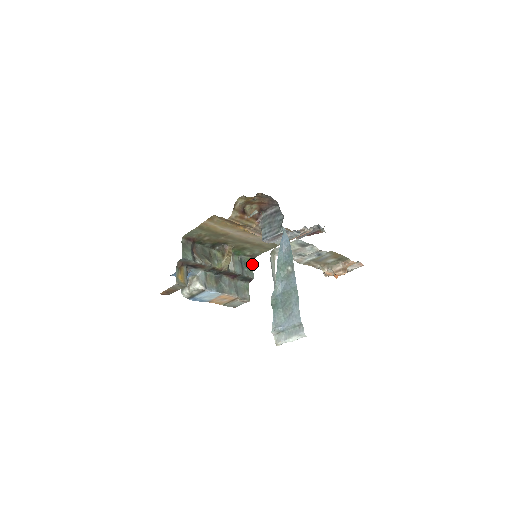
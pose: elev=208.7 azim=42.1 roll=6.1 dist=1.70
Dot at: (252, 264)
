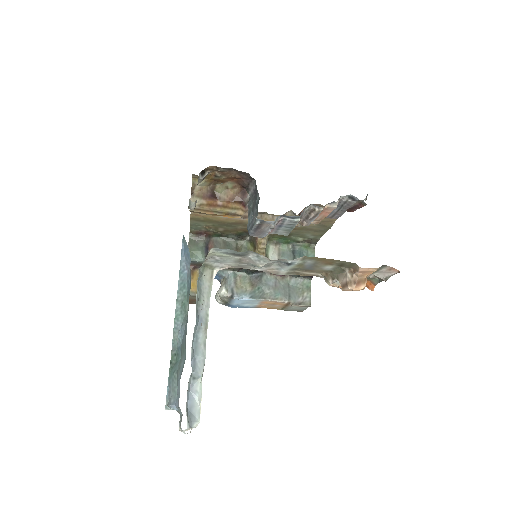
Dot at: (314, 252)
